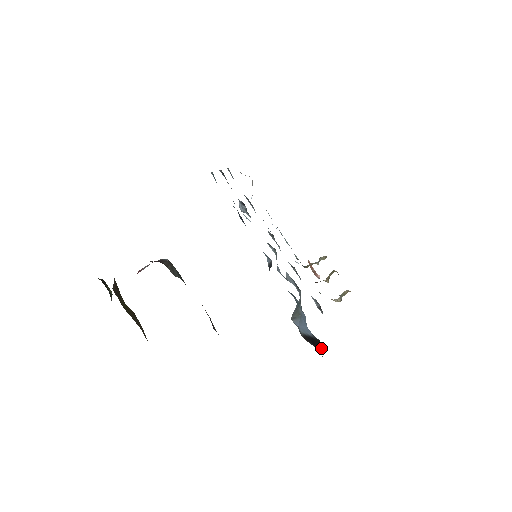
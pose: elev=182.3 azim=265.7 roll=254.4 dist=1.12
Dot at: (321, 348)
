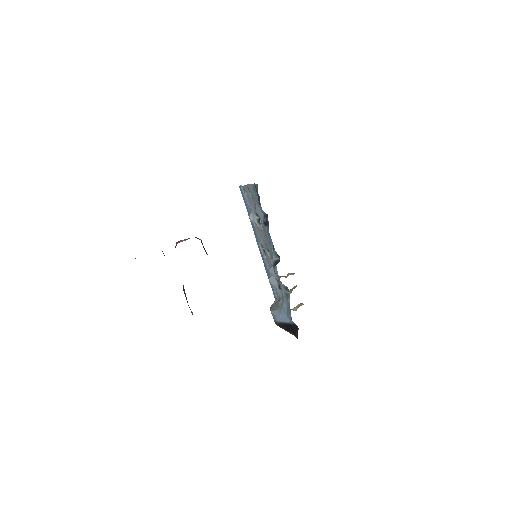
Dot at: occluded
